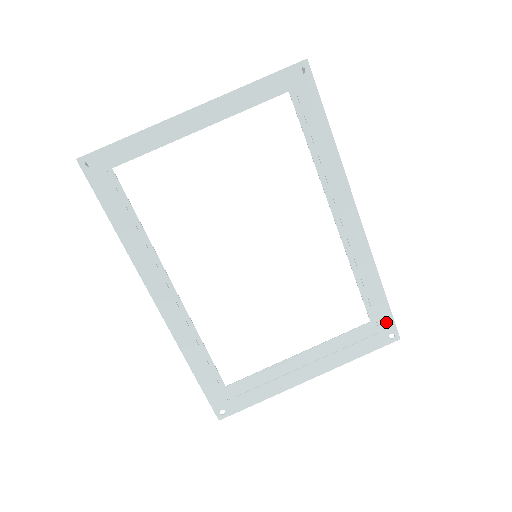
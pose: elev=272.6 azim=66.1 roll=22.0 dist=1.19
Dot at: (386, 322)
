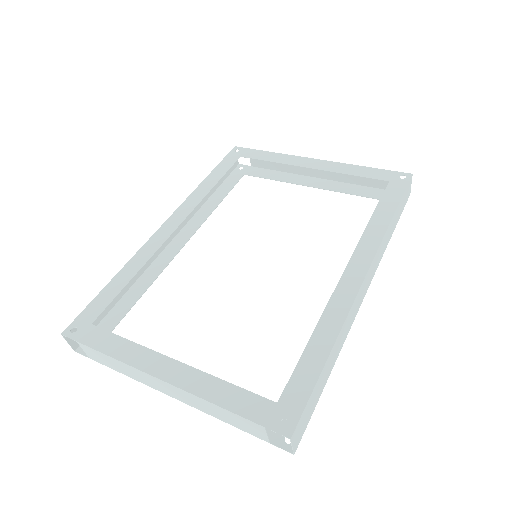
Dot at: (295, 398)
